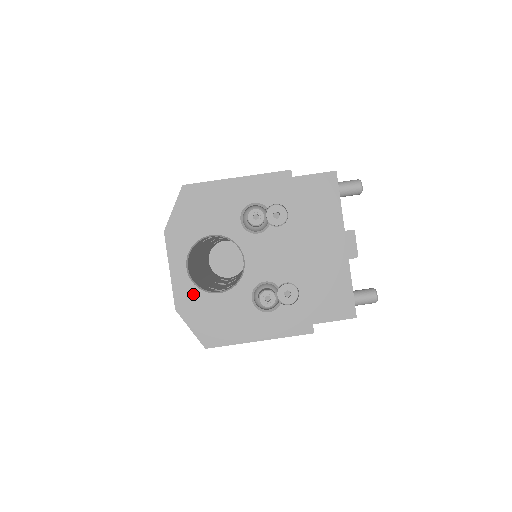
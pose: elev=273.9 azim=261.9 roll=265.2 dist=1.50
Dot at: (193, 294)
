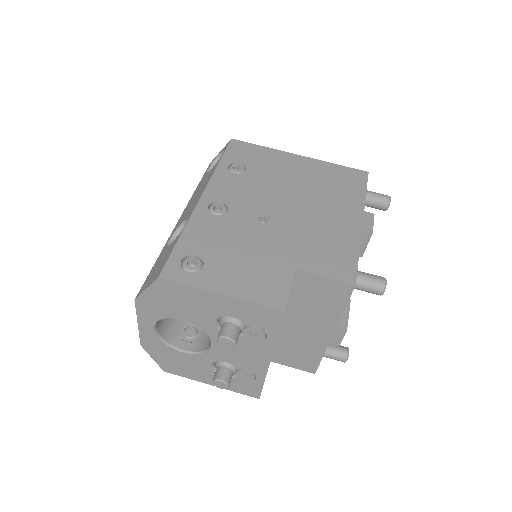
Dot at: (158, 344)
